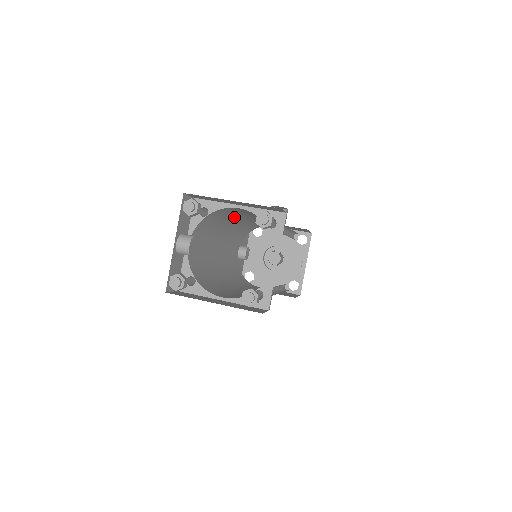
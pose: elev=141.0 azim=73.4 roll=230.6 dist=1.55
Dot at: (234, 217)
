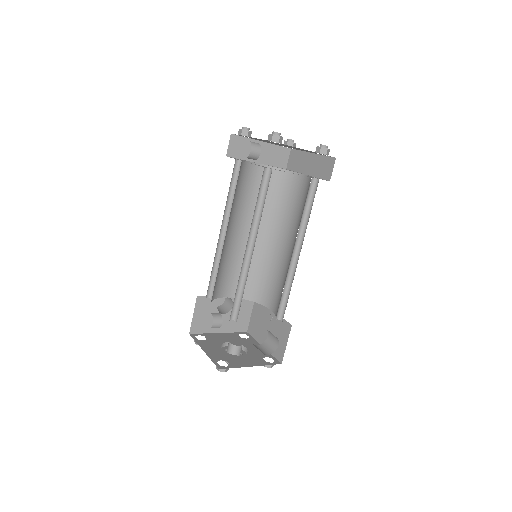
Dot at: (236, 209)
